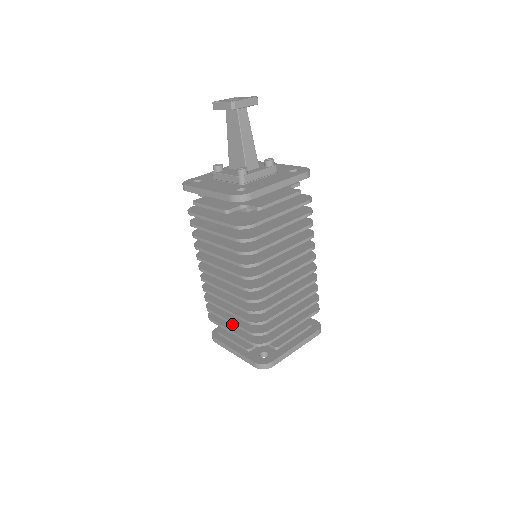
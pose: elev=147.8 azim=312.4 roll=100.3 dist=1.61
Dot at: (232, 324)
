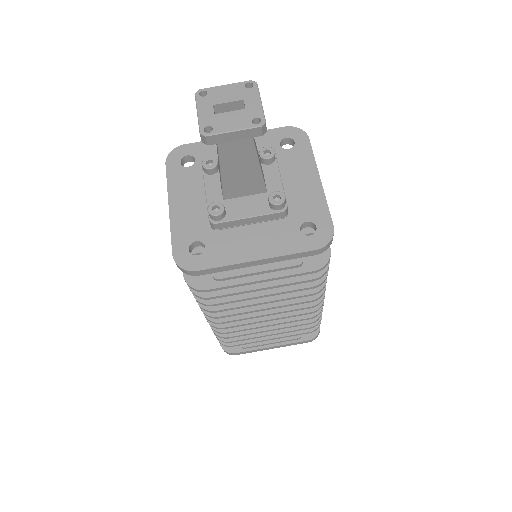
Dot at: occluded
